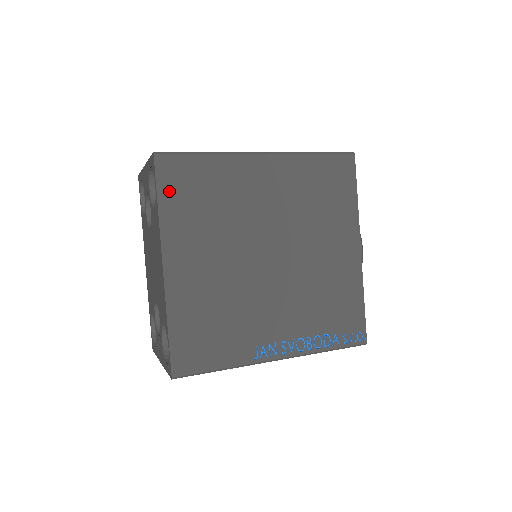
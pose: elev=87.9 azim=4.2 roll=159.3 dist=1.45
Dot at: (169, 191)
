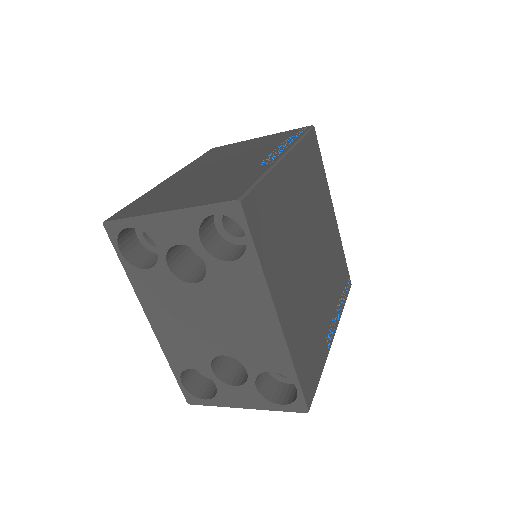
Dot at: (259, 237)
